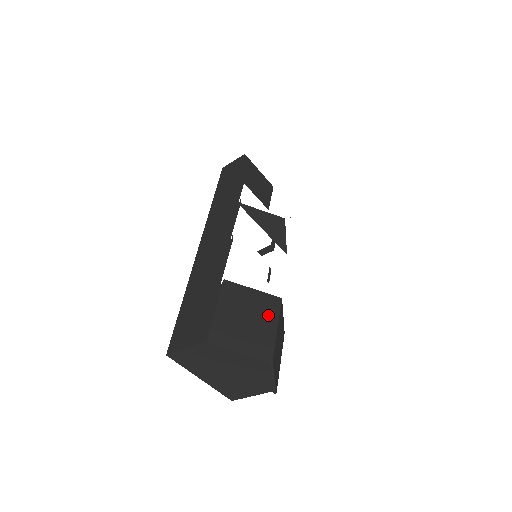
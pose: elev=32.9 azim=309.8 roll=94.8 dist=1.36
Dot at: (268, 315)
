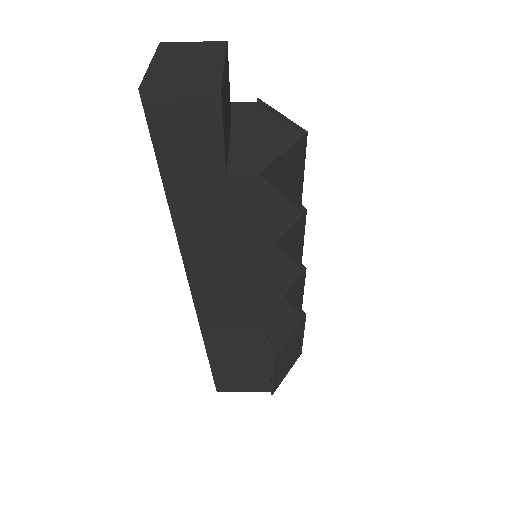
Dot at: (299, 337)
